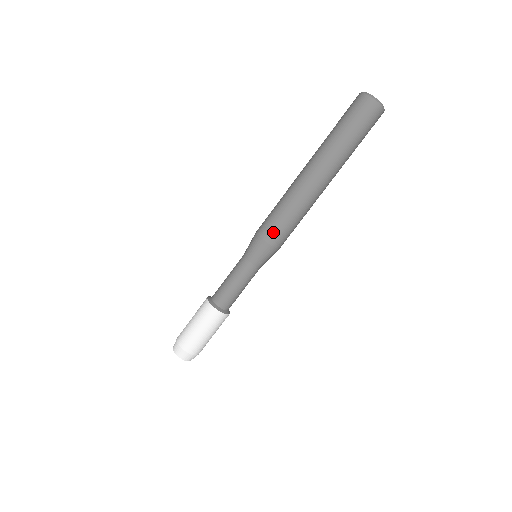
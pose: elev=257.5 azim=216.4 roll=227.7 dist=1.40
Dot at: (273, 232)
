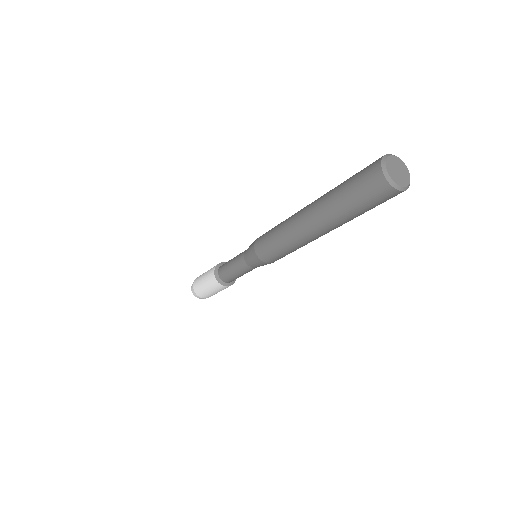
Dot at: (263, 252)
